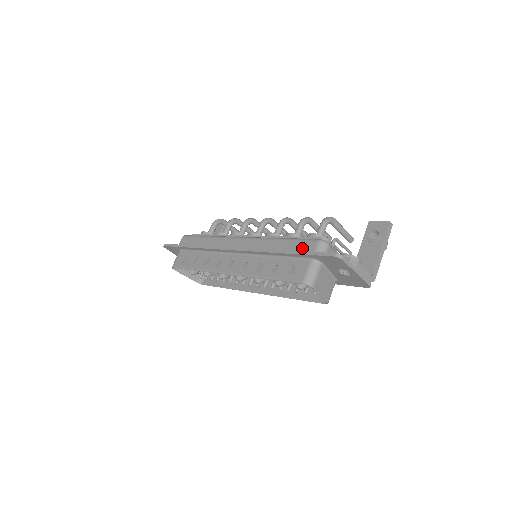
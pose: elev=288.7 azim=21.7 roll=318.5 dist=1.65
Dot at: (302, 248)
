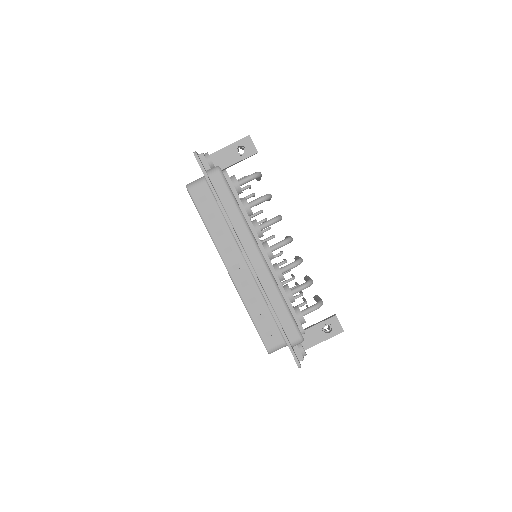
Dot at: (288, 330)
